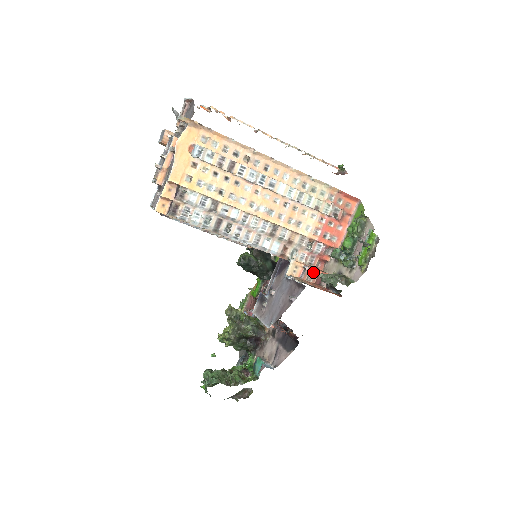
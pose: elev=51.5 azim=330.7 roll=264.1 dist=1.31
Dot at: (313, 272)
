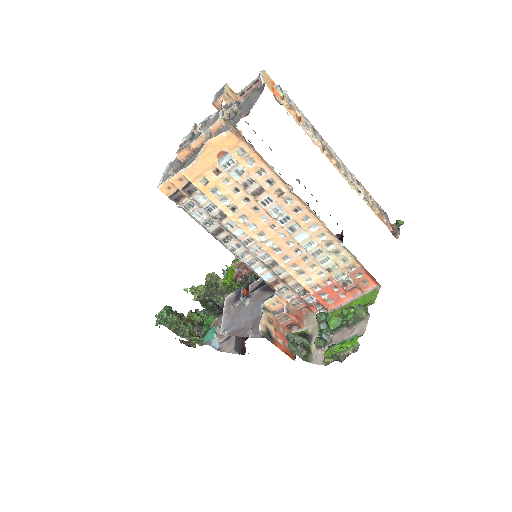
Dot at: (289, 317)
